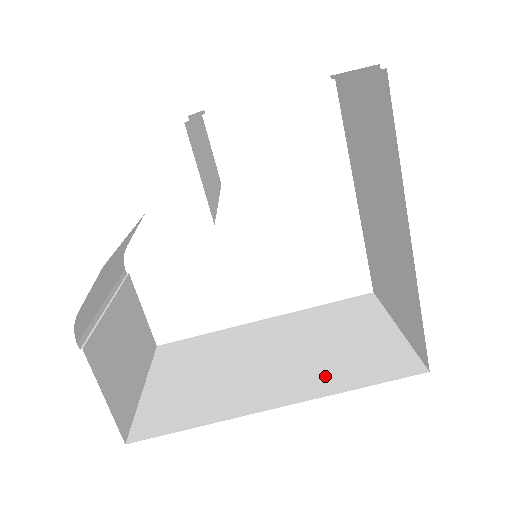
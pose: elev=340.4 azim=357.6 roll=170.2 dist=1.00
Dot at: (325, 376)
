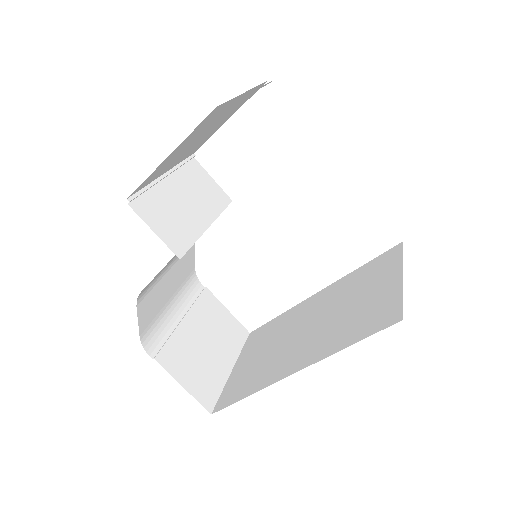
Dot at: (333, 339)
